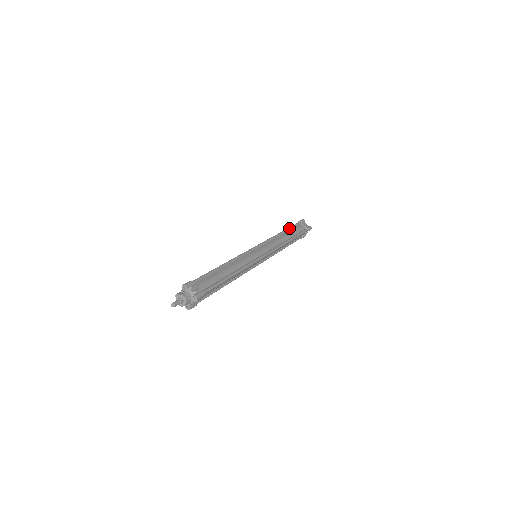
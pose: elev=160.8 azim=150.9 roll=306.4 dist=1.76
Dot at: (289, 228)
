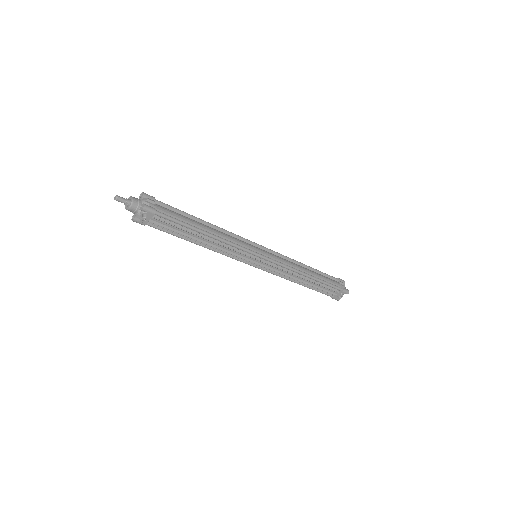
Dot at: occluded
